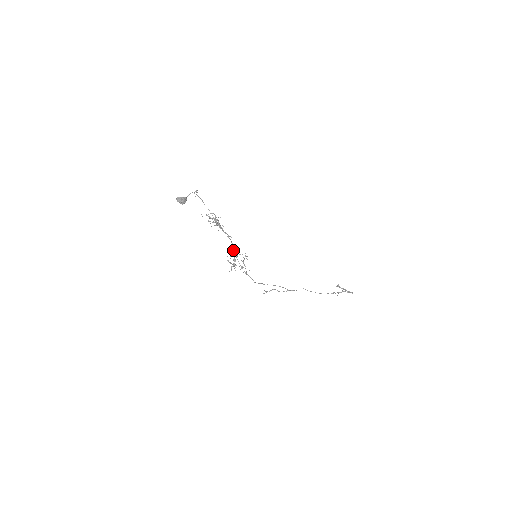
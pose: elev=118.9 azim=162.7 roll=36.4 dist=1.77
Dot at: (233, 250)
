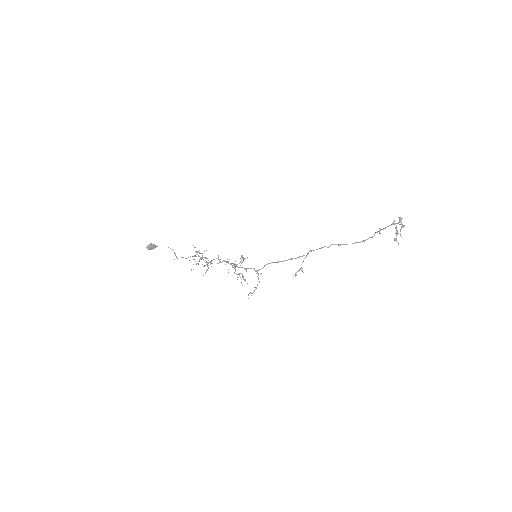
Dot at: occluded
